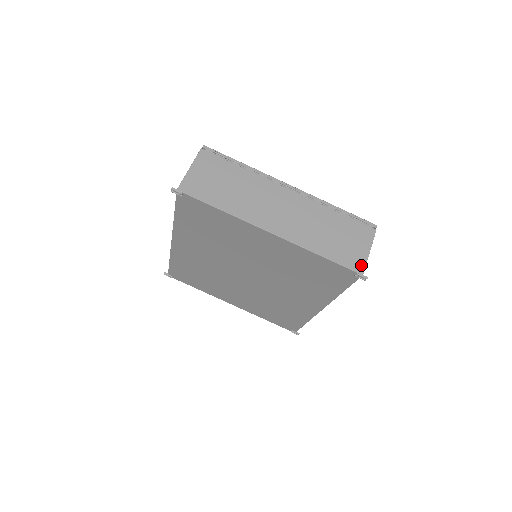
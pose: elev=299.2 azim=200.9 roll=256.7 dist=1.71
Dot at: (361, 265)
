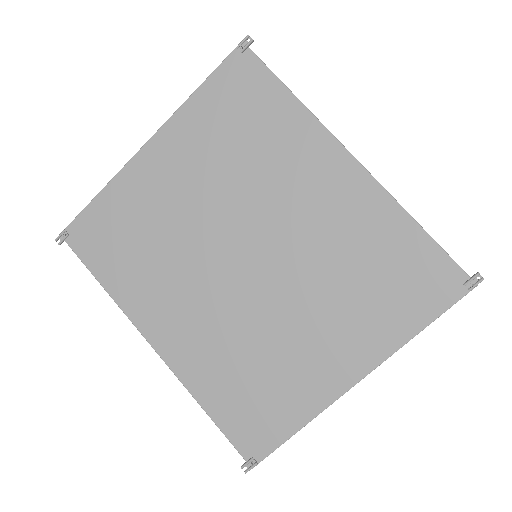
Dot at: occluded
